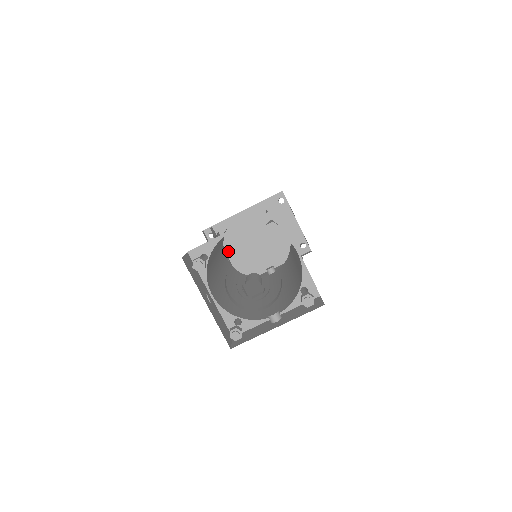
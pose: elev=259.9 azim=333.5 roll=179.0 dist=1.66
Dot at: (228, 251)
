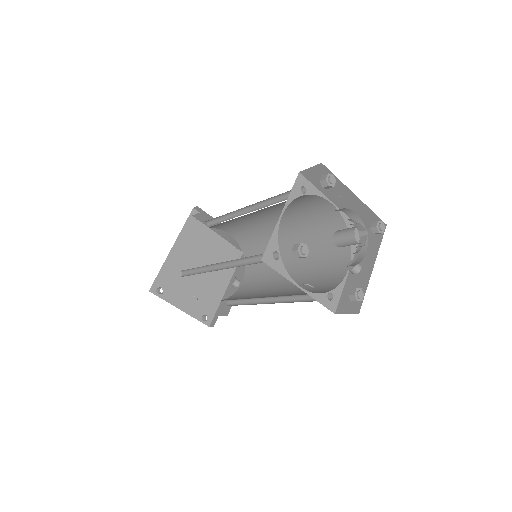
Dot at: (183, 295)
